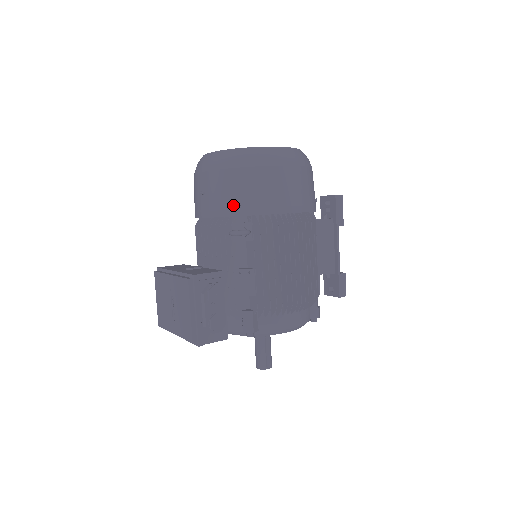
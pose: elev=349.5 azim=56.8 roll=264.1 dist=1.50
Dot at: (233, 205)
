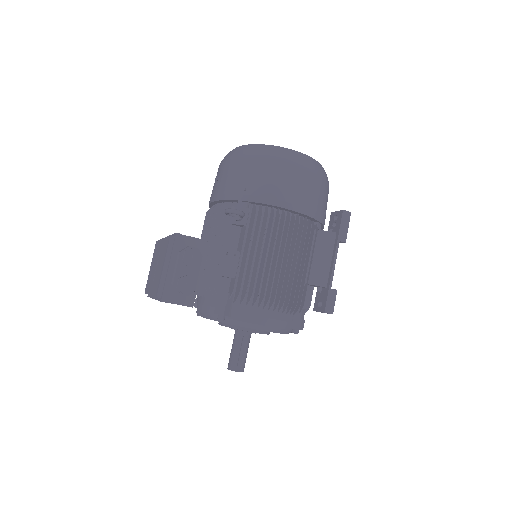
Dot at: (238, 190)
